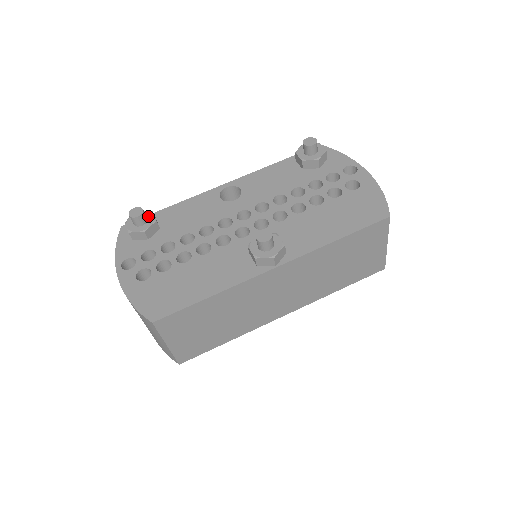
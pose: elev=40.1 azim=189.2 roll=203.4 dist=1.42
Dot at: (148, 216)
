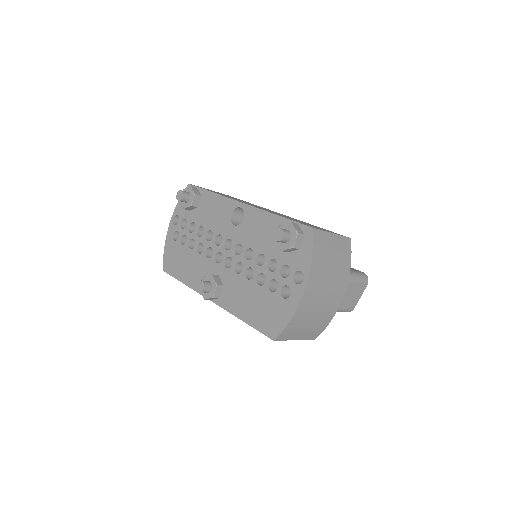
Dot at: (191, 197)
